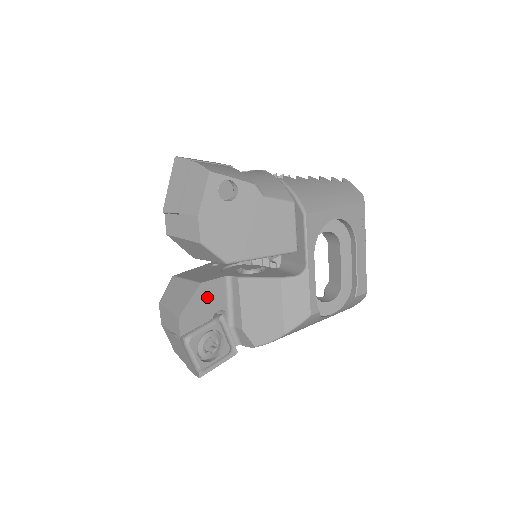
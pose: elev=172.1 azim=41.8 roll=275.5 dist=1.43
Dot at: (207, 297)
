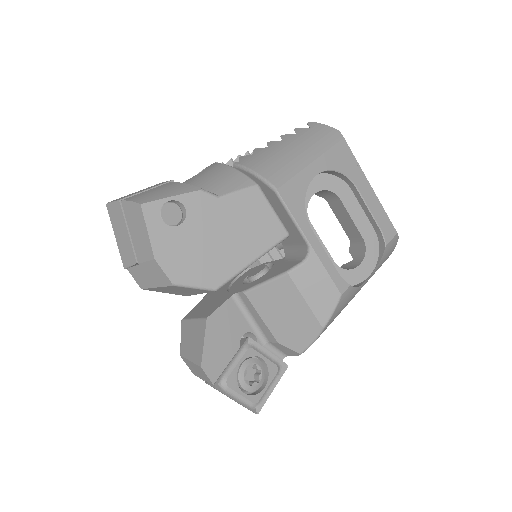
Dot at: (222, 329)
